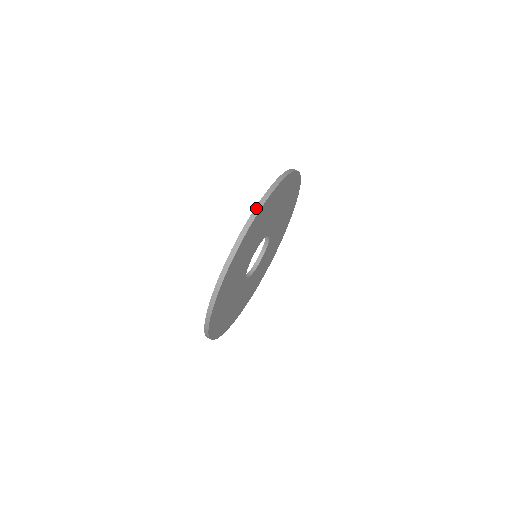
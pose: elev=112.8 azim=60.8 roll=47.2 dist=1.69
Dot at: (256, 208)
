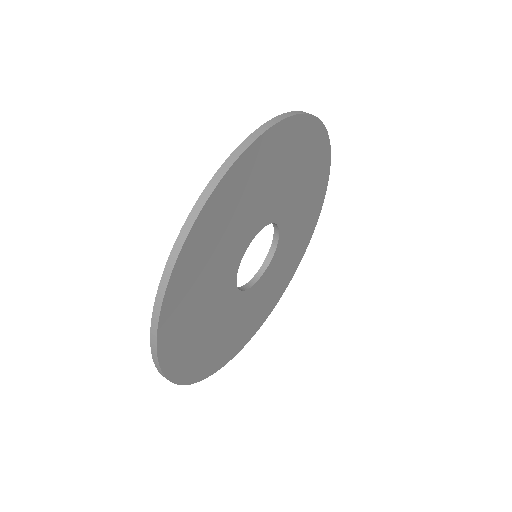
Dot at: (280, 115)
